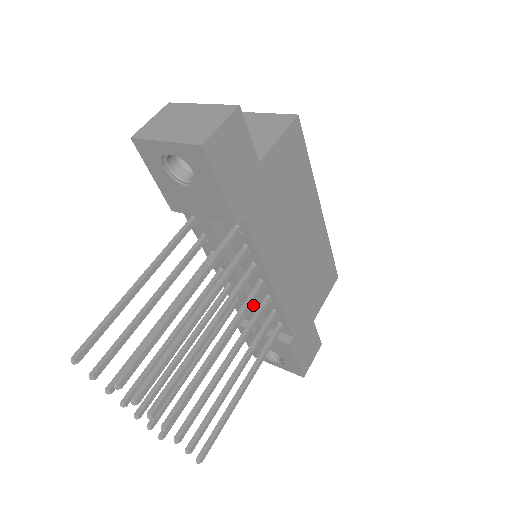
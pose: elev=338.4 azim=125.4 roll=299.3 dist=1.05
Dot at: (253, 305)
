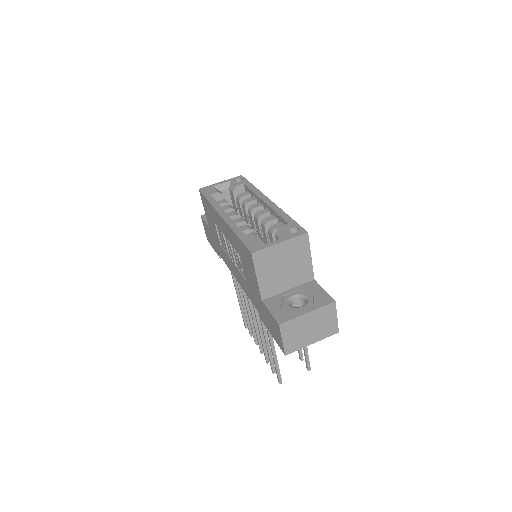
Dot at: occluded
